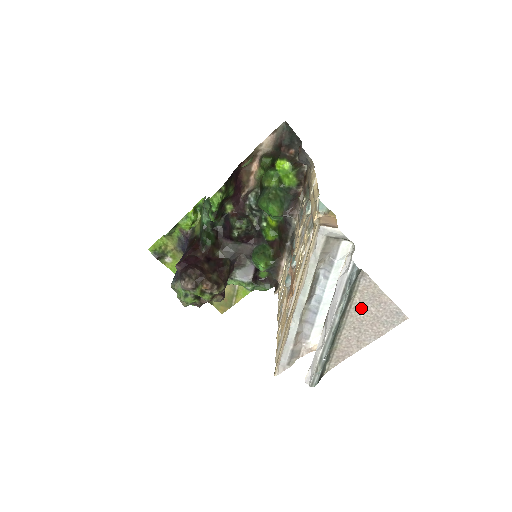
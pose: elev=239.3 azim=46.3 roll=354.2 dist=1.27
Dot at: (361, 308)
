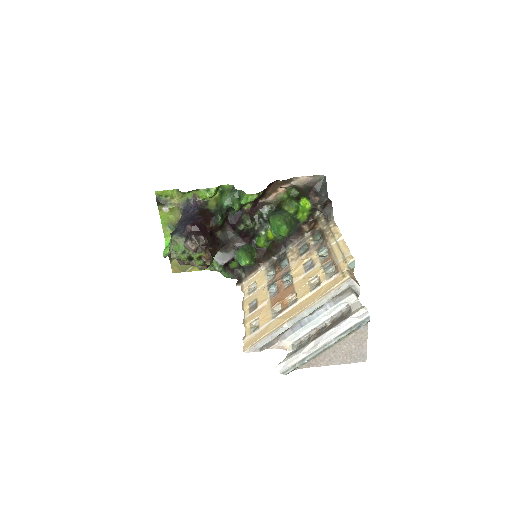
Dot at: (348, 342)
